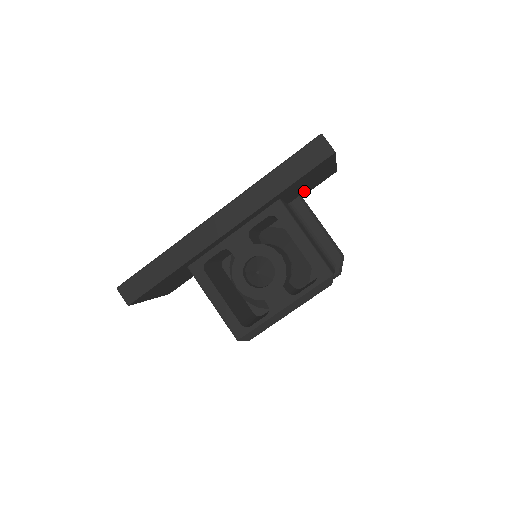
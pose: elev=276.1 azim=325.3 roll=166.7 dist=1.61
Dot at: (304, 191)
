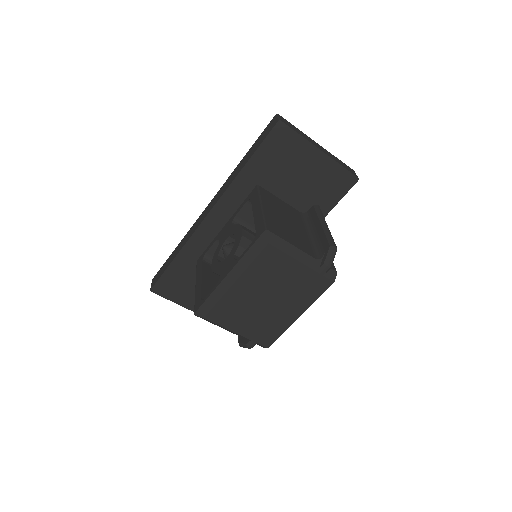
Dot at: (316, 197)
